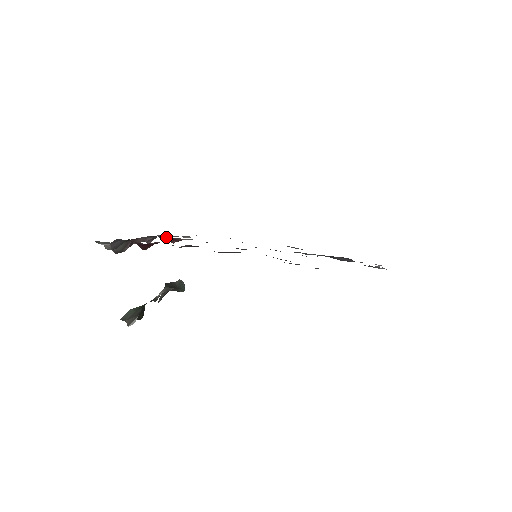
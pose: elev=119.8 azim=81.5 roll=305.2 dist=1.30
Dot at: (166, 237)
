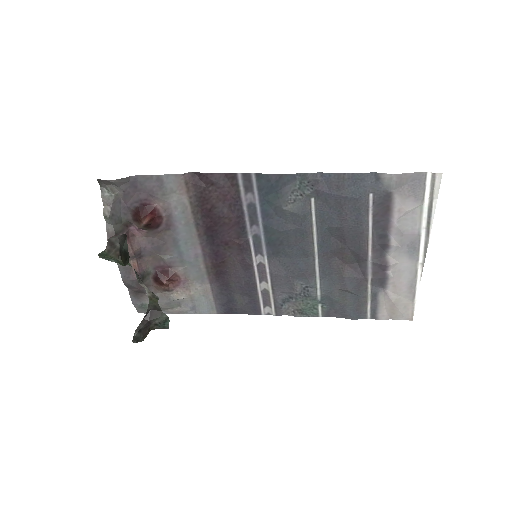
Dot at: (161, 255)
